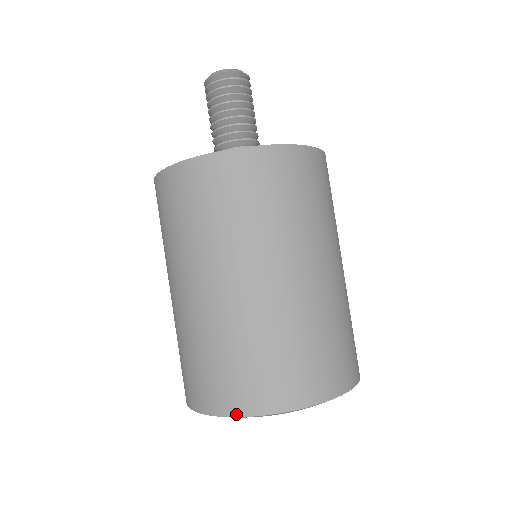
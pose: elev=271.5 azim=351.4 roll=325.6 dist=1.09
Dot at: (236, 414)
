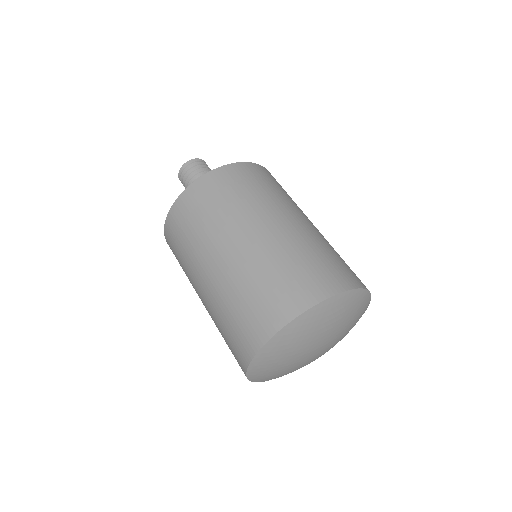
Dot at: (249, 360)
